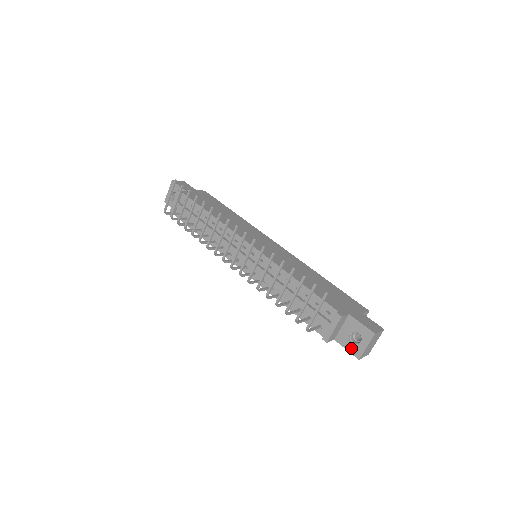
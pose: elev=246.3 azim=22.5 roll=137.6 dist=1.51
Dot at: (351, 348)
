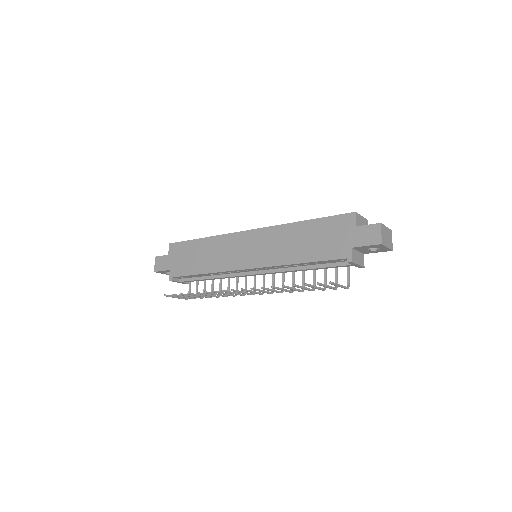
Dot at: (380, 251)
